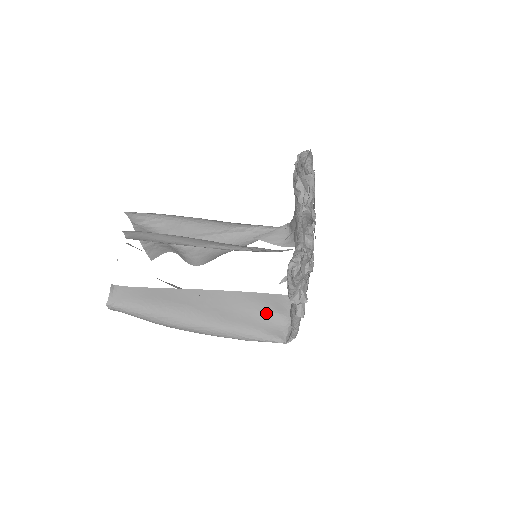
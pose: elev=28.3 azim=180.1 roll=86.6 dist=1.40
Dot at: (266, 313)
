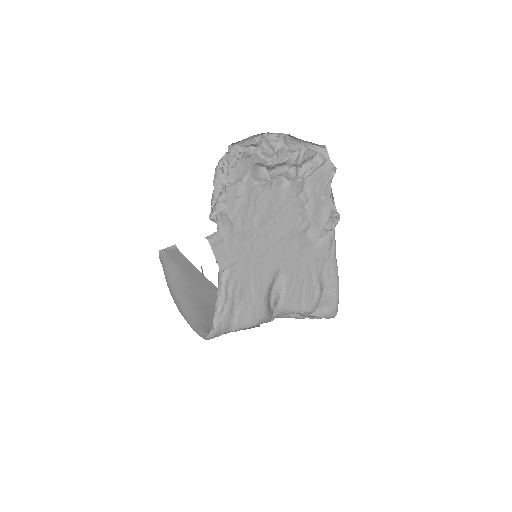
Dot at: occluded
